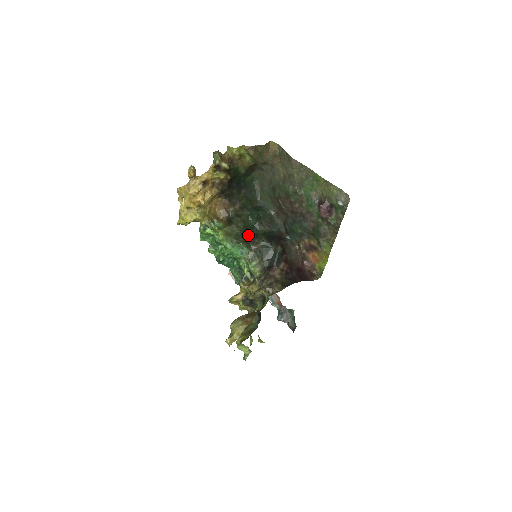
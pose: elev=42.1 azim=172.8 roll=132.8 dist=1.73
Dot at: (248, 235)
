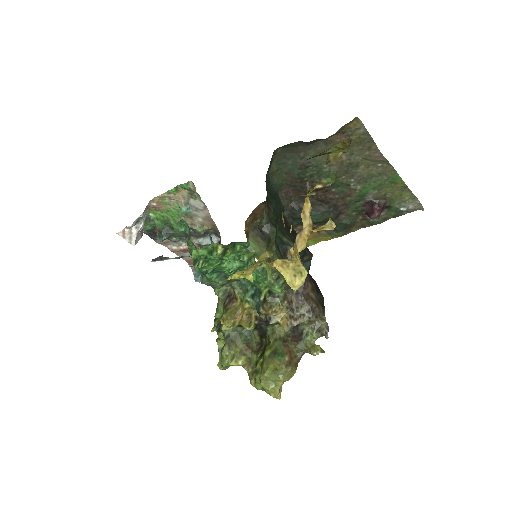
Dot at: (278, 247)
